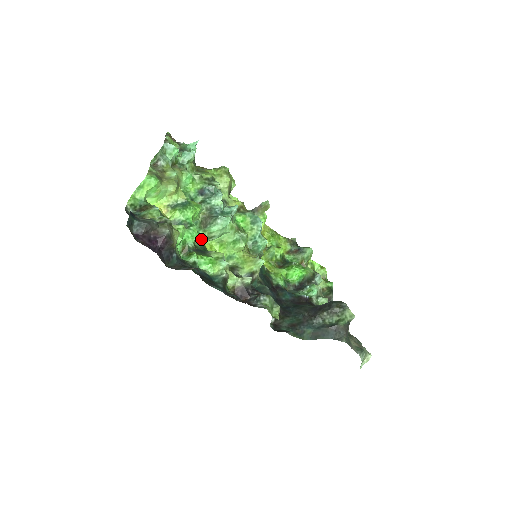
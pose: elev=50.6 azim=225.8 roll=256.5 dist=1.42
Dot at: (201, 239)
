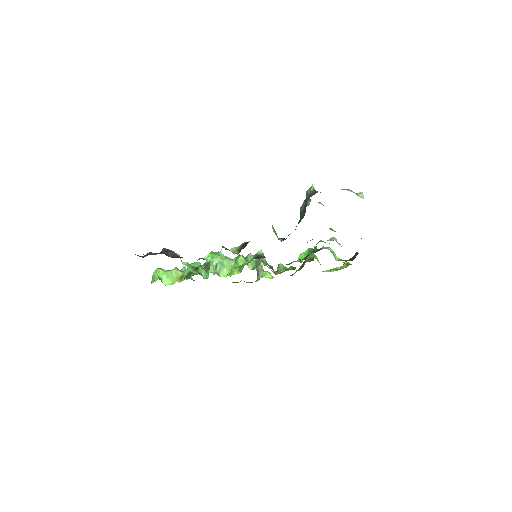
Dot at: occluded
